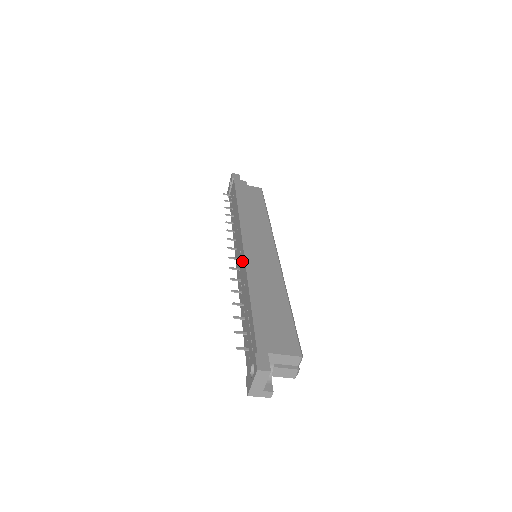
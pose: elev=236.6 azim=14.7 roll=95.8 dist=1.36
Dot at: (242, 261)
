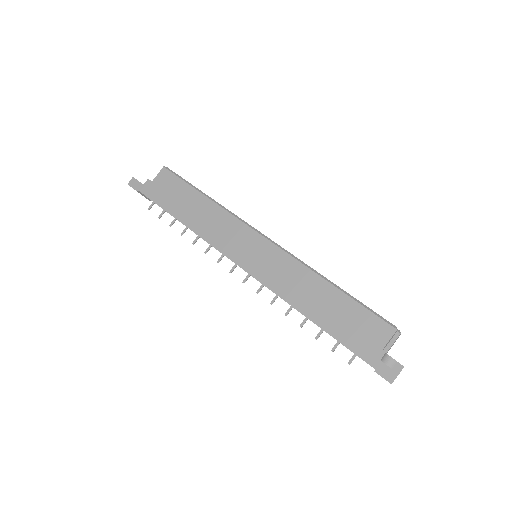
Dot at: occluded
